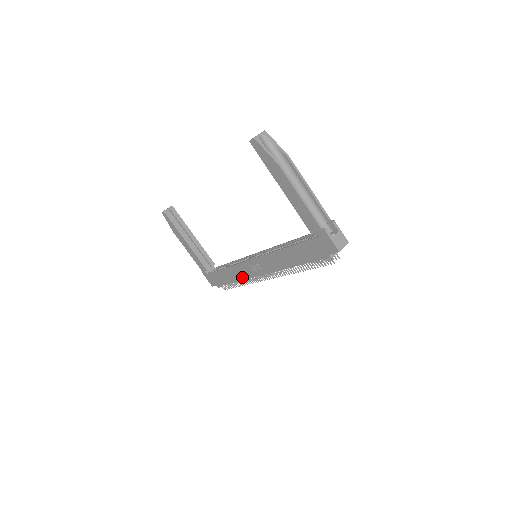
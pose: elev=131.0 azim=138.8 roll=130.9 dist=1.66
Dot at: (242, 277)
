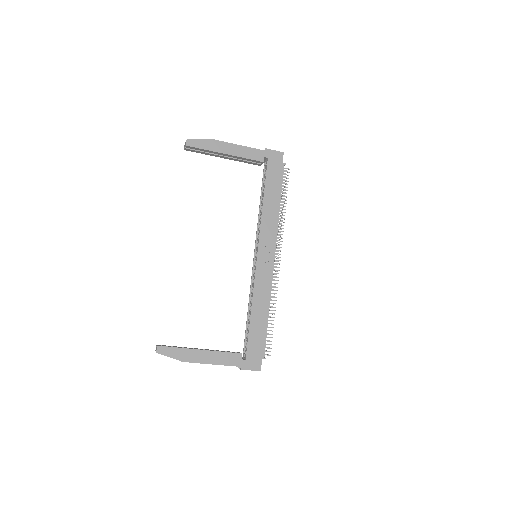
Dot at: (267, 293)
